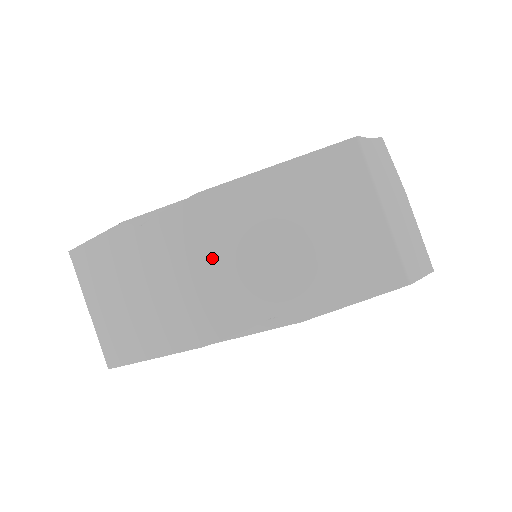
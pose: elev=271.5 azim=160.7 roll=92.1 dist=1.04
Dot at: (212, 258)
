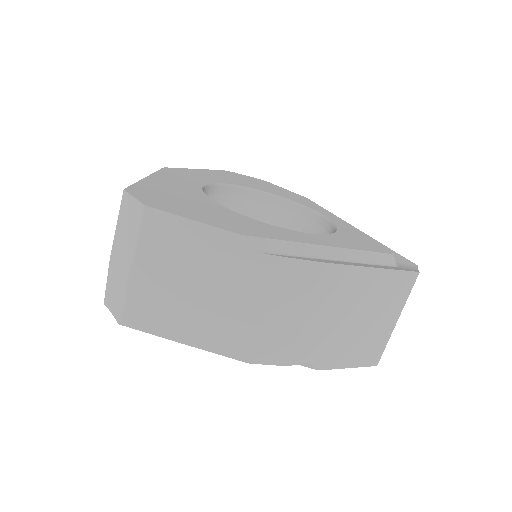
Dot at: (301, 311)
